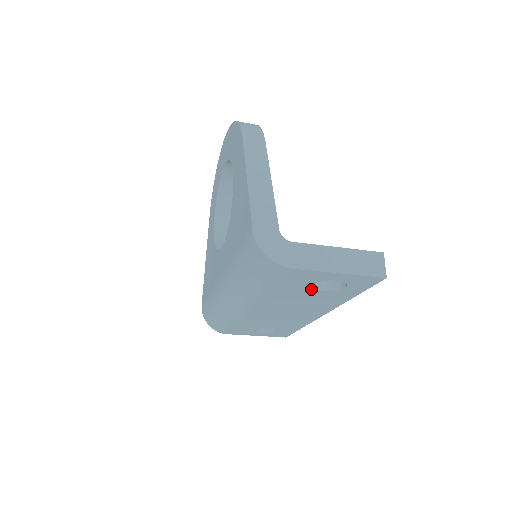
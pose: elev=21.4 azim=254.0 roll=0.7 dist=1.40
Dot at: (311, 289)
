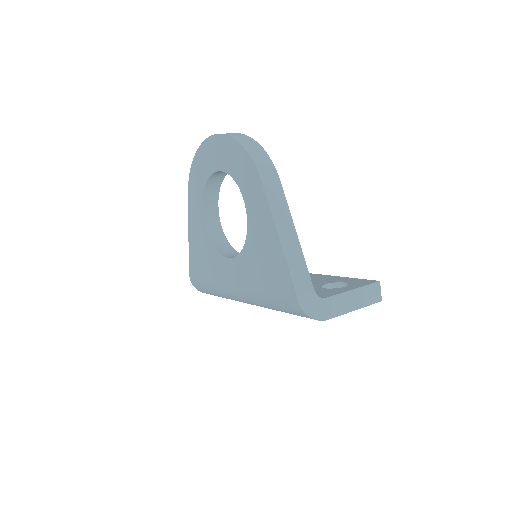
Dot at: occluded
